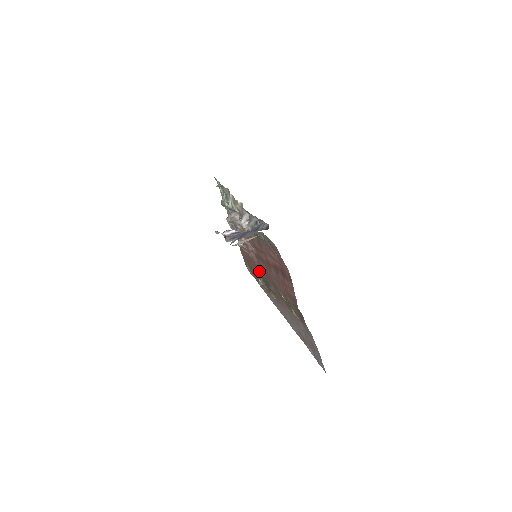
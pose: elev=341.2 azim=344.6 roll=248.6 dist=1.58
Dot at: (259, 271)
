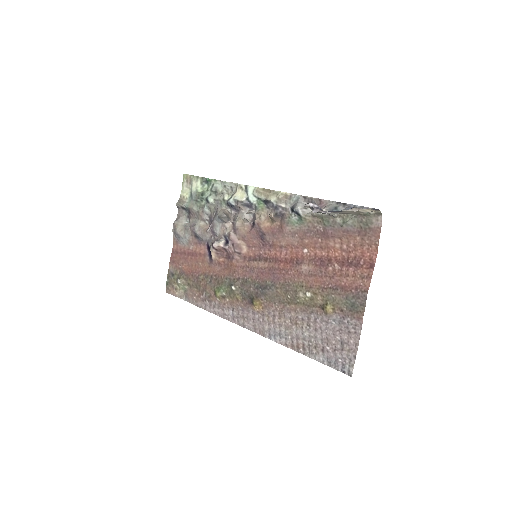
Dot at: (237, 277)
